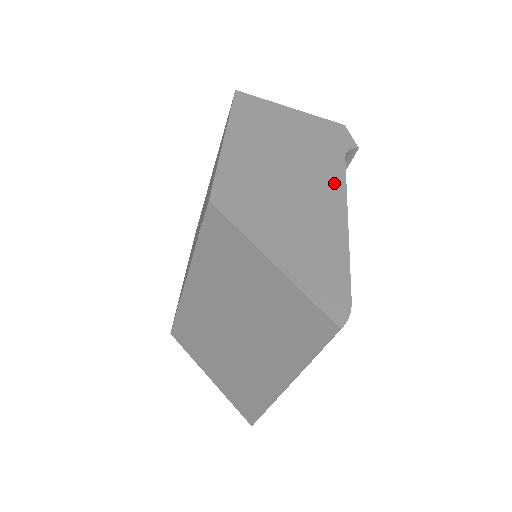
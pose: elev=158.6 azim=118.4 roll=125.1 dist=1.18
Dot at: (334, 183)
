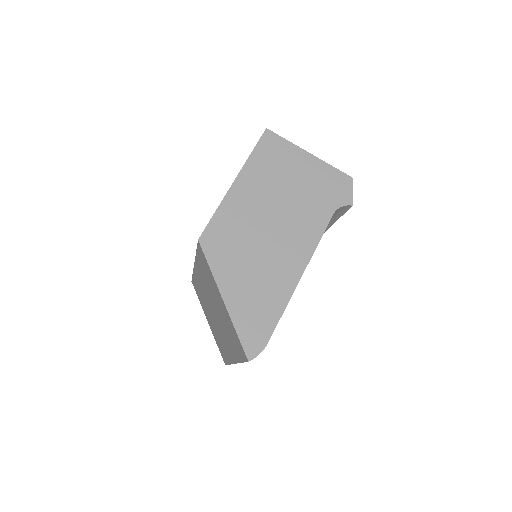
Dot at: (309, 239)
